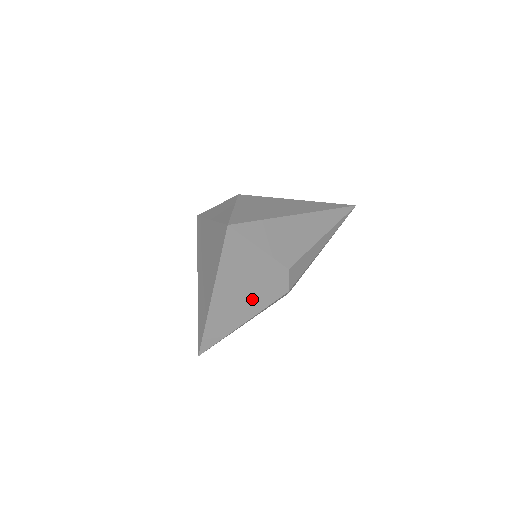
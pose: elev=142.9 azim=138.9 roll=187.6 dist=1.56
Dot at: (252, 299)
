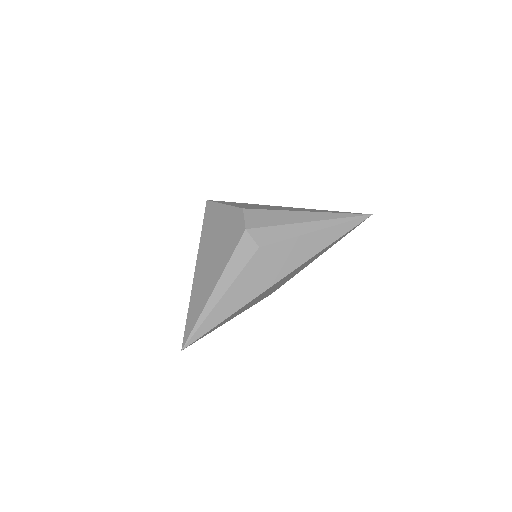
Dot at: (221, 253)
